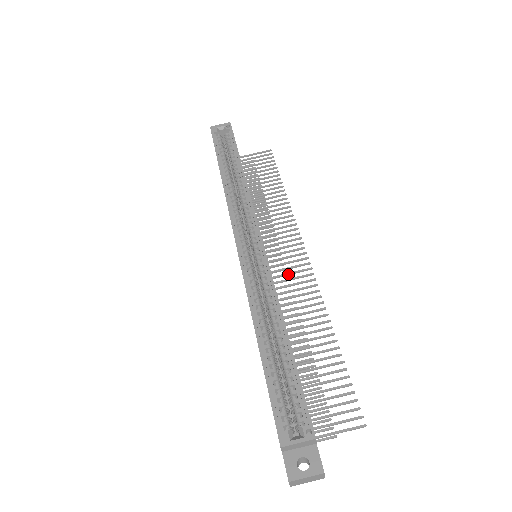
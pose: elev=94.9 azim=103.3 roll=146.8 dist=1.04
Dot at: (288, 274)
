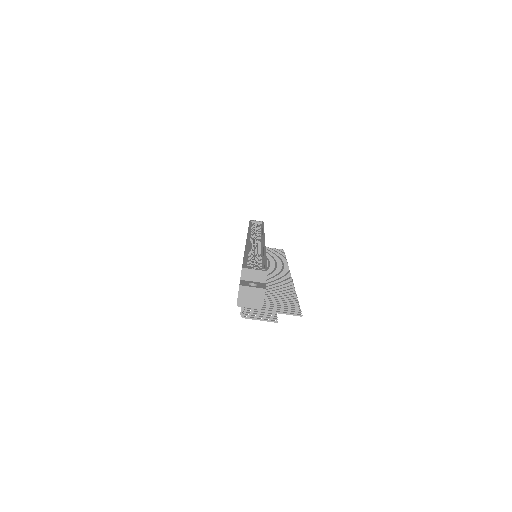
Dot at: (274, 274)
